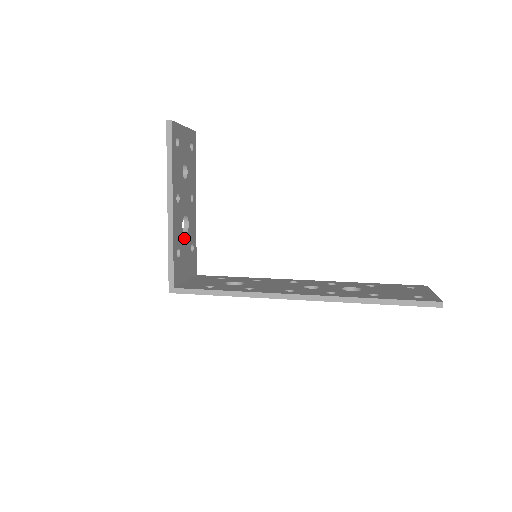
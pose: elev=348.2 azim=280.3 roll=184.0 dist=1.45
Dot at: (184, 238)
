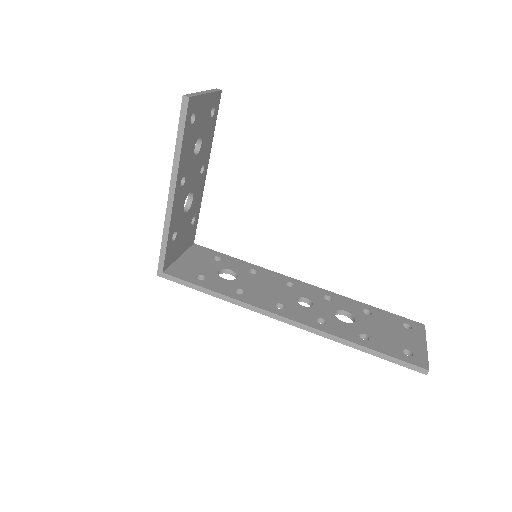
Dot at: (184, 217)
